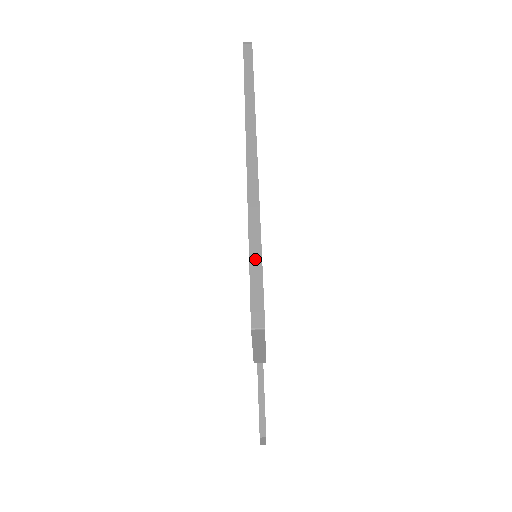
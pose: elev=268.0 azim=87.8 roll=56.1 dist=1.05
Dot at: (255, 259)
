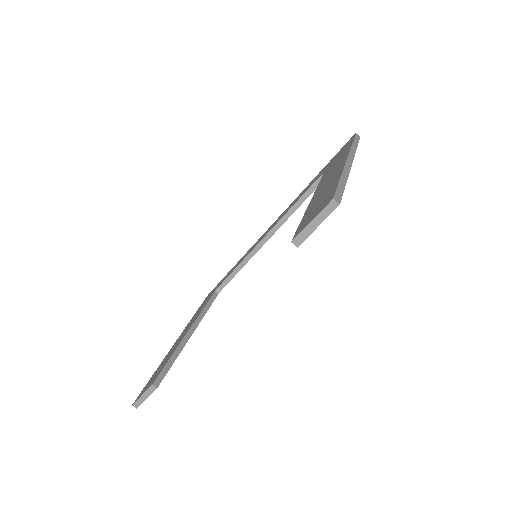
Dot at: (342, 185)
